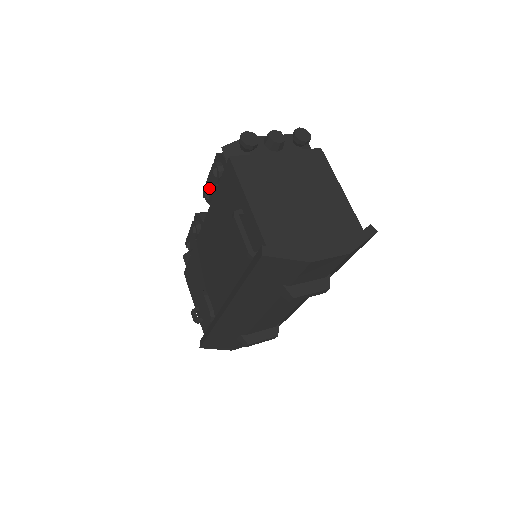
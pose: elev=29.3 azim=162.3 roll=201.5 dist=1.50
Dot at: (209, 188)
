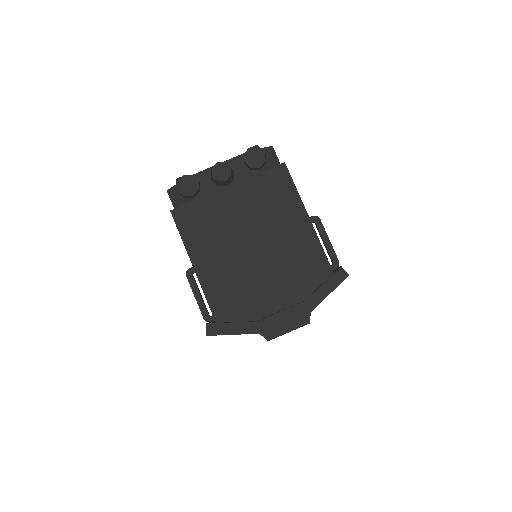
Dot at: occluded
